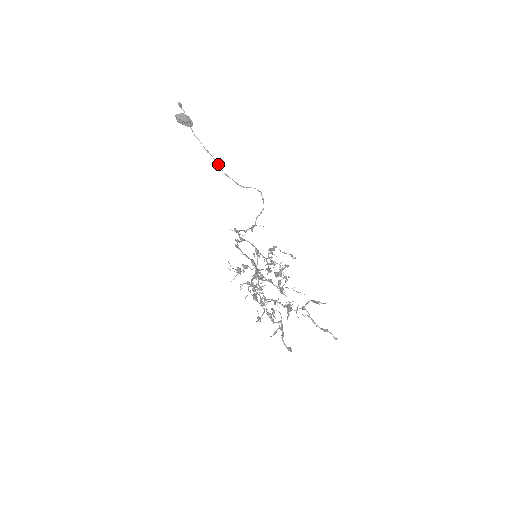
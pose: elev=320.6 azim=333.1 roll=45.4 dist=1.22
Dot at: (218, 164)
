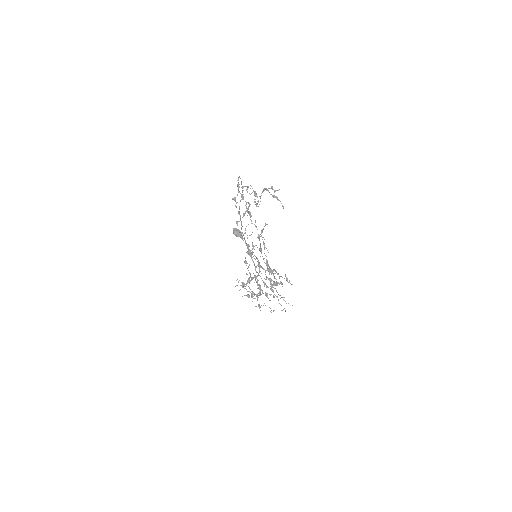
Dot at: occluded
